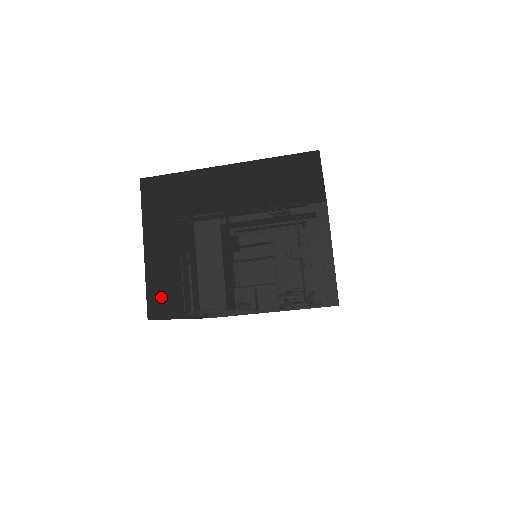
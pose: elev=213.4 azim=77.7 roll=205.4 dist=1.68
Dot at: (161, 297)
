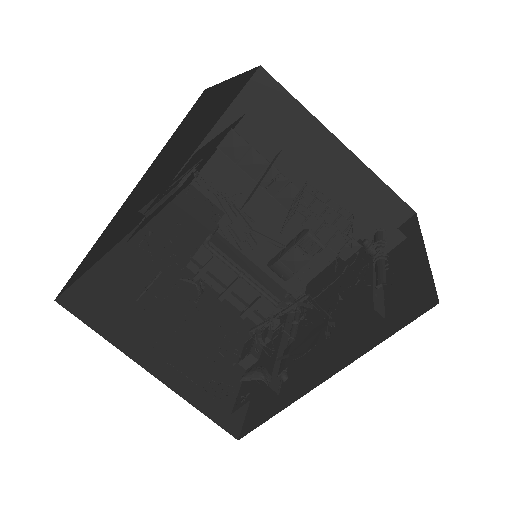
Dot at: (183, 131)
